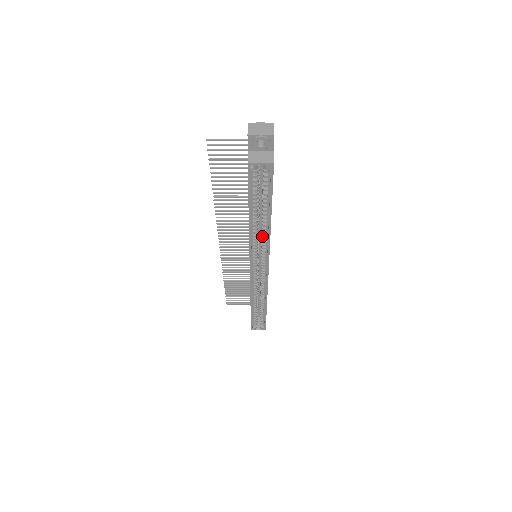
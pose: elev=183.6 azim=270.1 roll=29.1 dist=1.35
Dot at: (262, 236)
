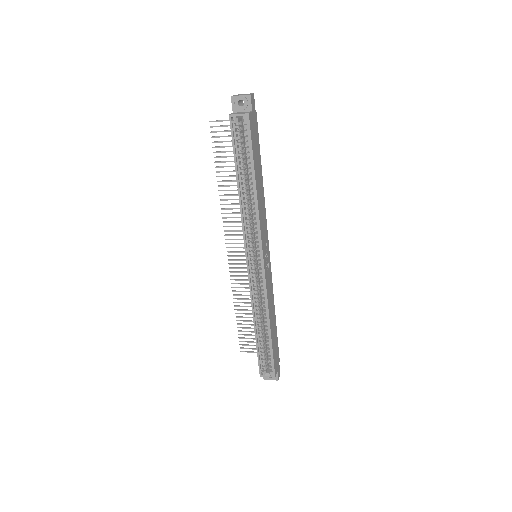
Dot at: (253, 214)
